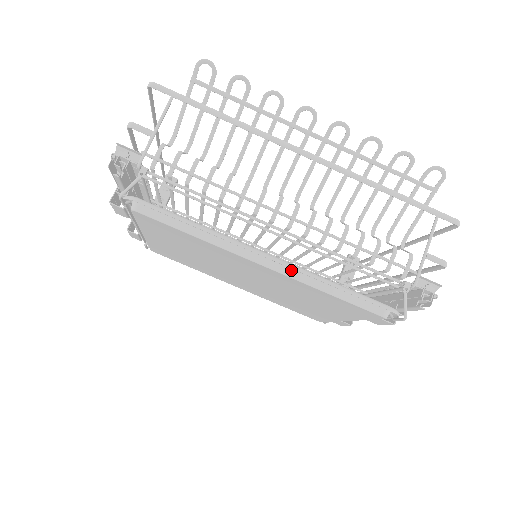
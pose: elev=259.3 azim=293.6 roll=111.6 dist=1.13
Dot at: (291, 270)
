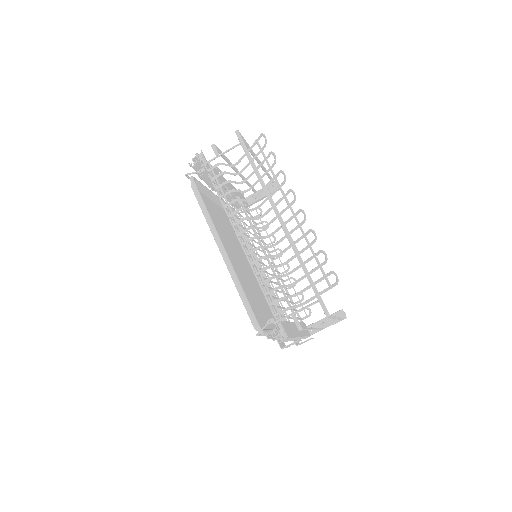
Dot at: occluded
